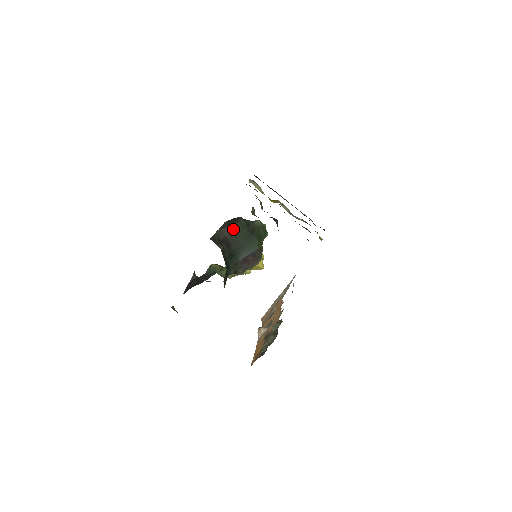
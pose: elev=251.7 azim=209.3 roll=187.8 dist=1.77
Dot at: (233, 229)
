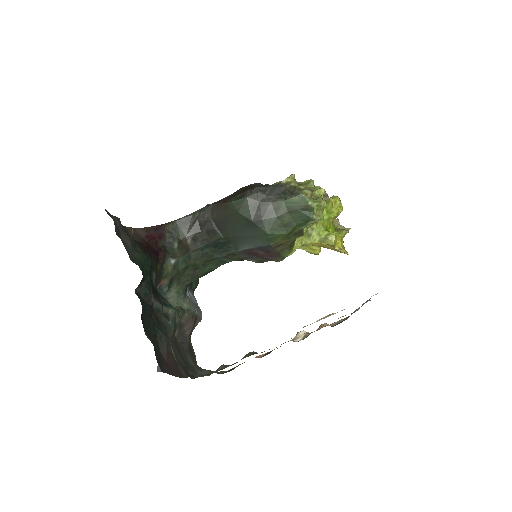
Dot at: (223, 210)
